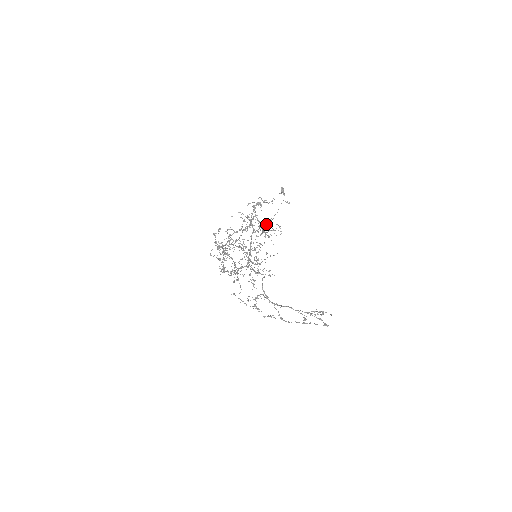
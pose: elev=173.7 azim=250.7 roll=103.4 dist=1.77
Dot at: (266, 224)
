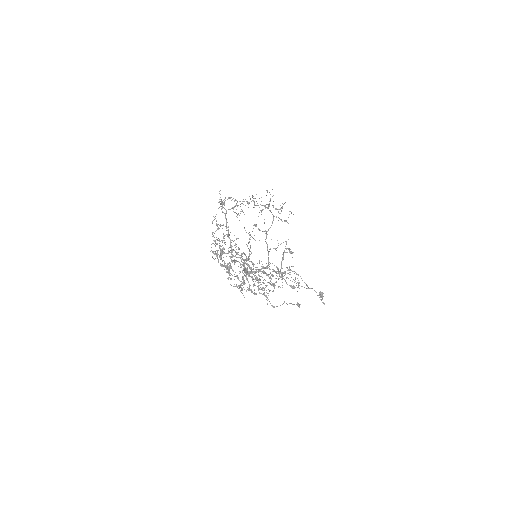
Dot at: (280, 244)
